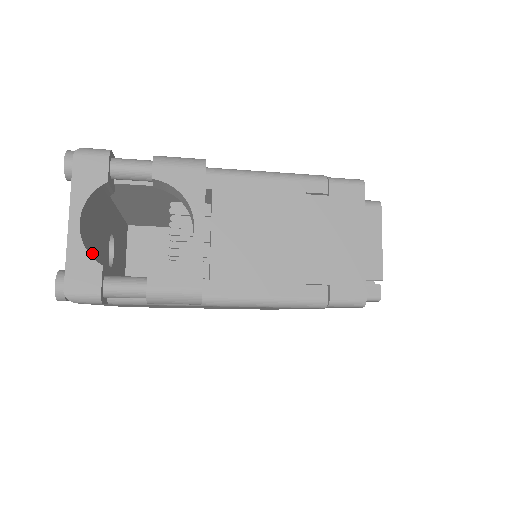
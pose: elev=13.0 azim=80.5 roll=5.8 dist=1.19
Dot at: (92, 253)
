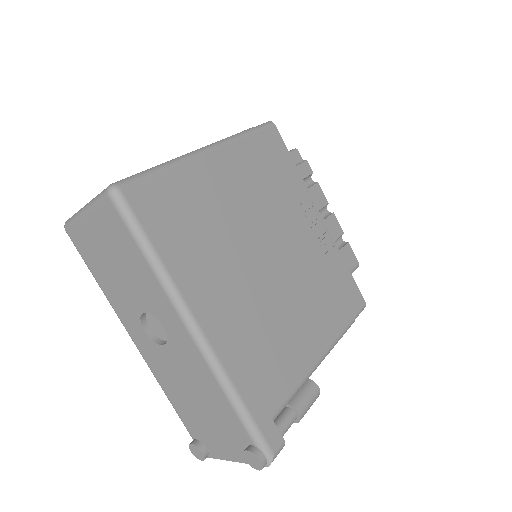
Dot at: occluded
